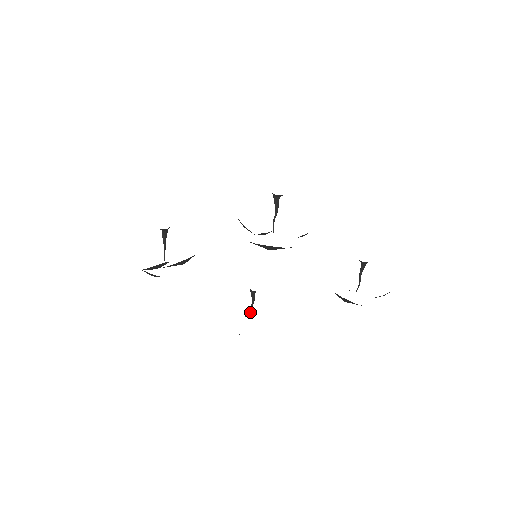
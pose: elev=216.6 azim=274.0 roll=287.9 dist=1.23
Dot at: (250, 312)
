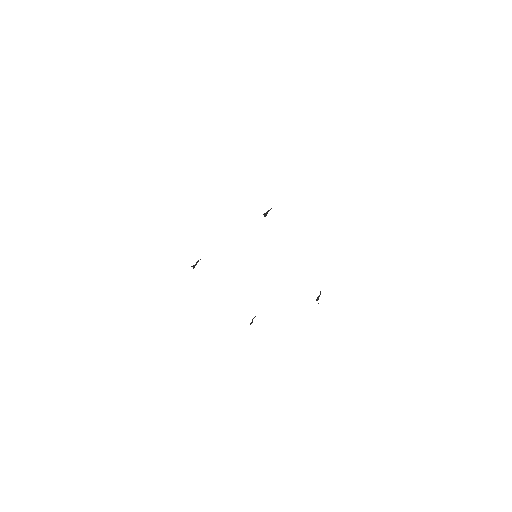
Dot at: occluded
